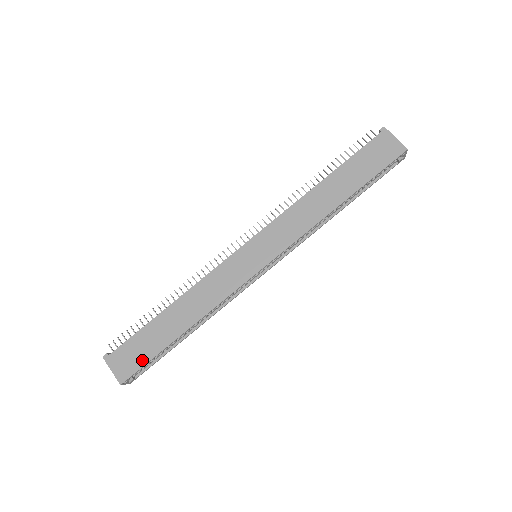
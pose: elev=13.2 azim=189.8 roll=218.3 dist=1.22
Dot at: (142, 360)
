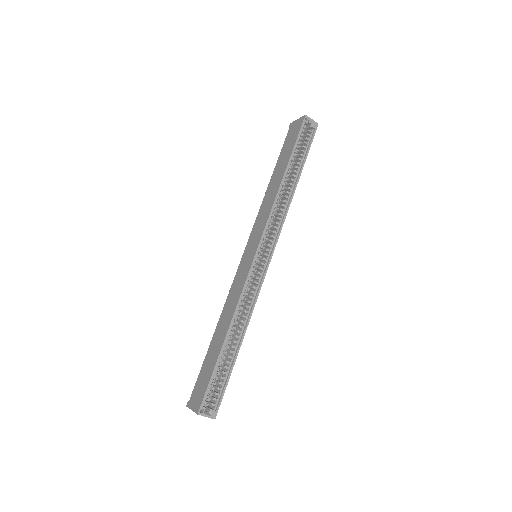
Dot at: (206, 383)
